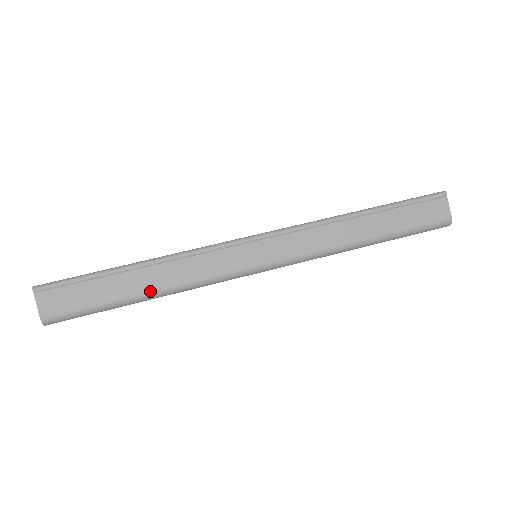
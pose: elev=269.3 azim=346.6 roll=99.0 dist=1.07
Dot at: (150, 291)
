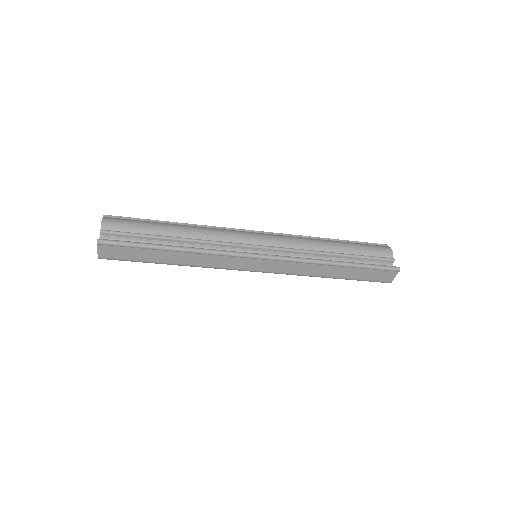
Dot at: (177, 264)
